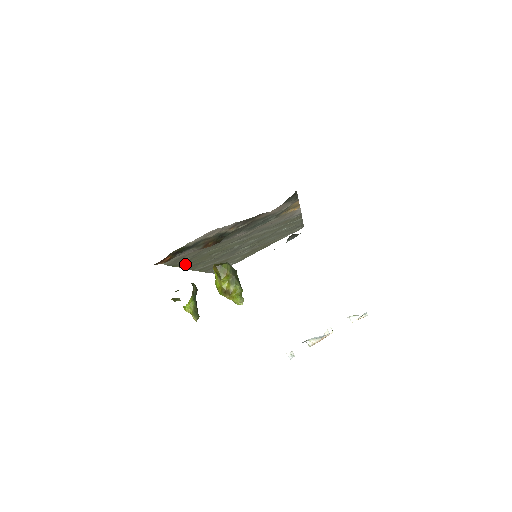
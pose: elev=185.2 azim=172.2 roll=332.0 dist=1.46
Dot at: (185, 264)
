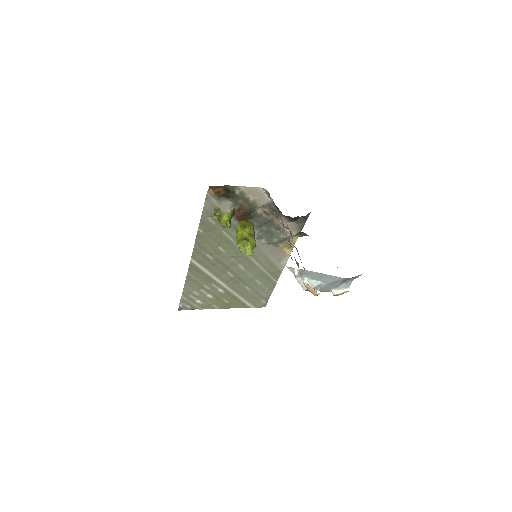
Dot at: (202, 232)
